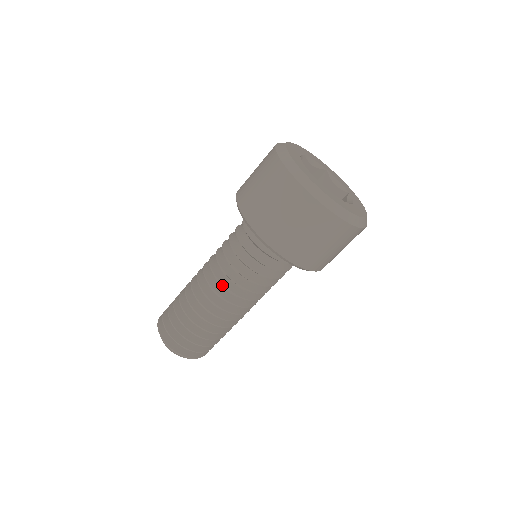
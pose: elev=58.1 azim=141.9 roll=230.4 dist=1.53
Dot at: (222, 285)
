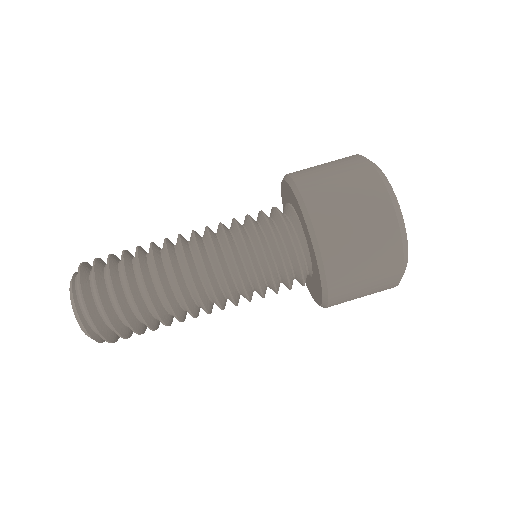
Dot at: occluded
